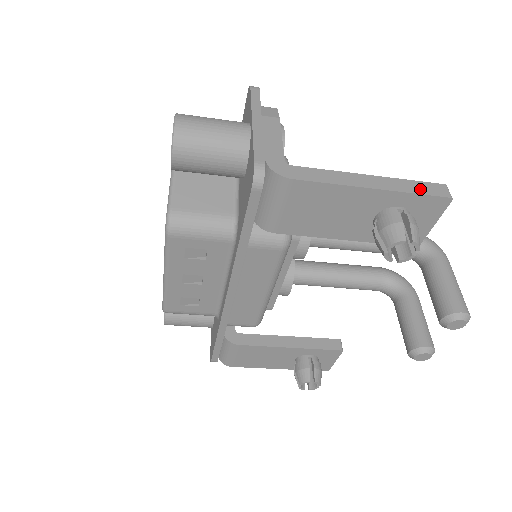
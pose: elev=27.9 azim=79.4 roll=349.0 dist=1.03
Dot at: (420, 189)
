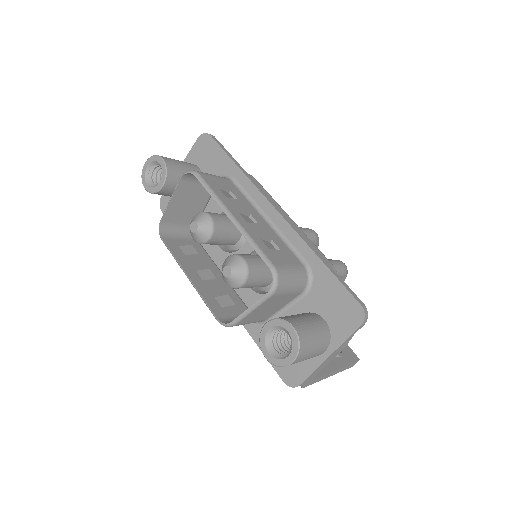
Dot at: (347, 368)
